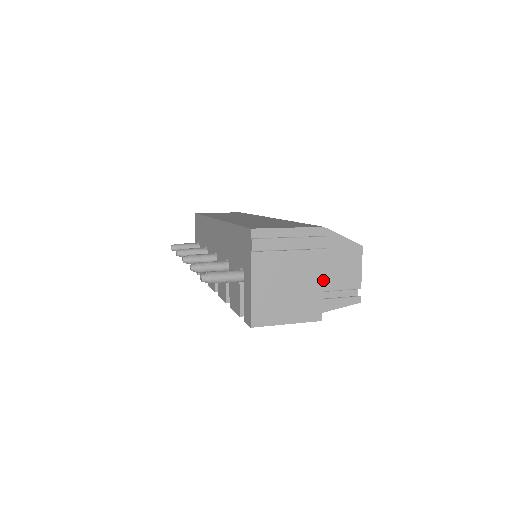
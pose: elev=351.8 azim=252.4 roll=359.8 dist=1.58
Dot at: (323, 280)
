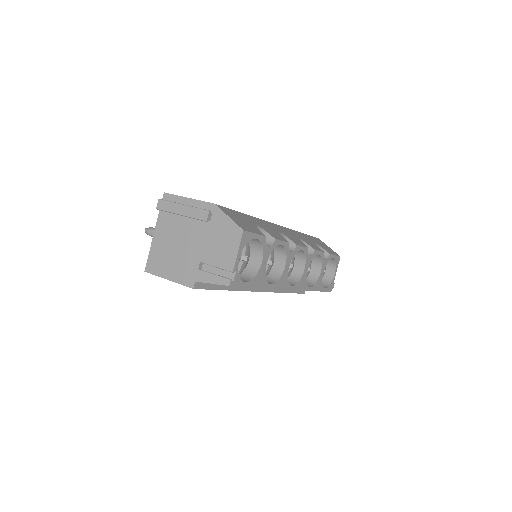
Dot at: (203, 252)
